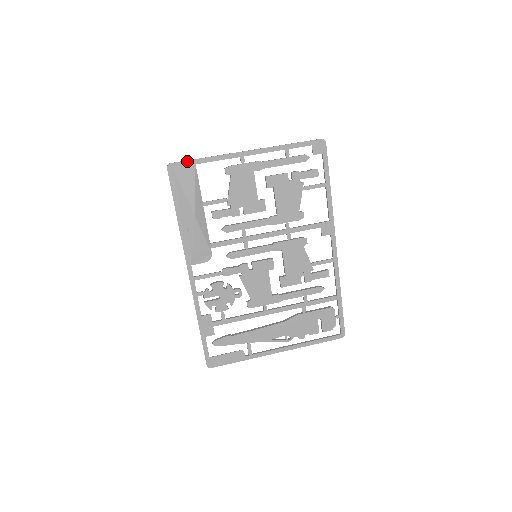
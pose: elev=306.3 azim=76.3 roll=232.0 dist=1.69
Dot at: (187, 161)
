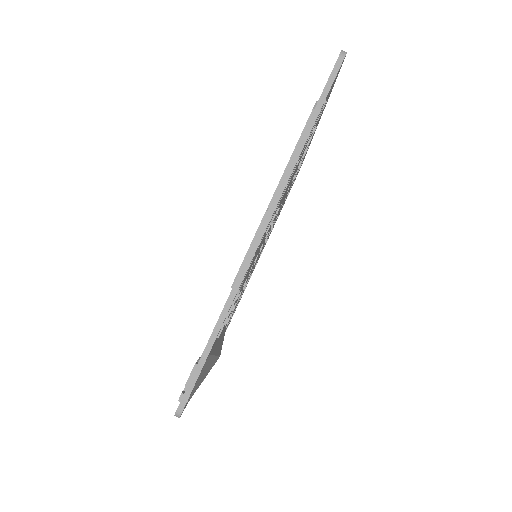
Dot at: (199, 374)
